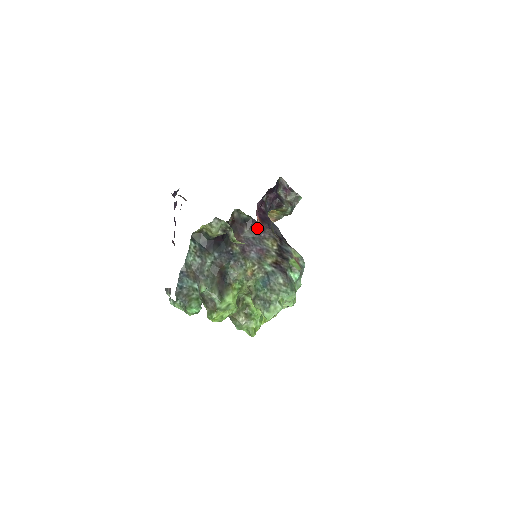
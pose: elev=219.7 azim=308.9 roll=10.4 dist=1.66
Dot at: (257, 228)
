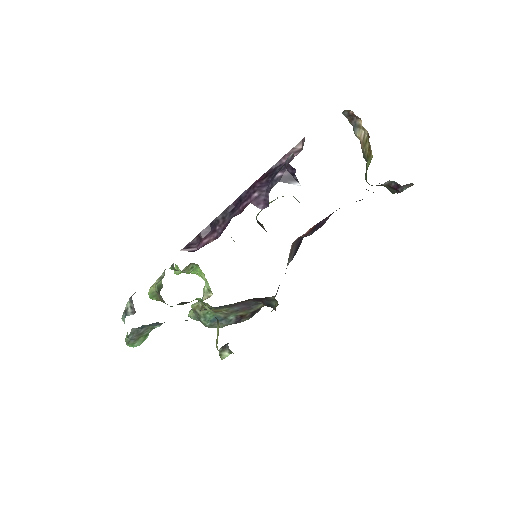
Dot at: occluded
